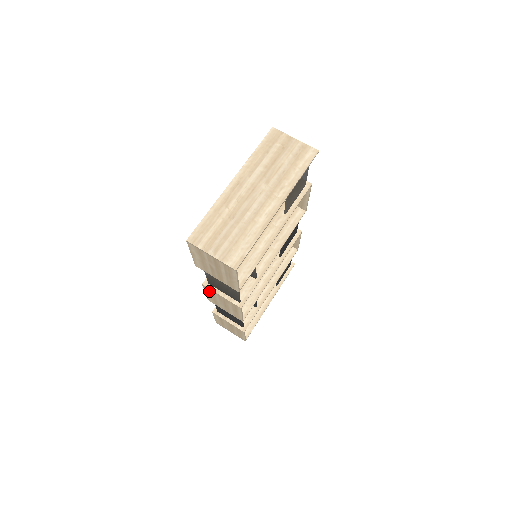
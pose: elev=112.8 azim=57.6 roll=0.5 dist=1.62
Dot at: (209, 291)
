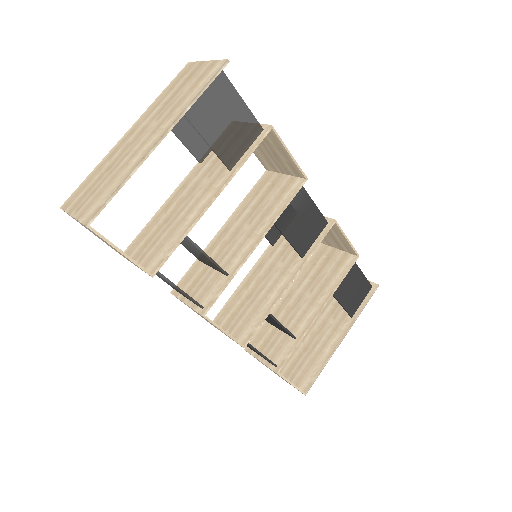
Dot at: occluded
